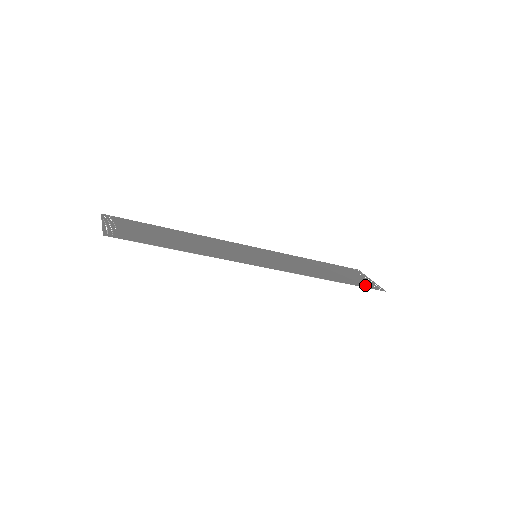
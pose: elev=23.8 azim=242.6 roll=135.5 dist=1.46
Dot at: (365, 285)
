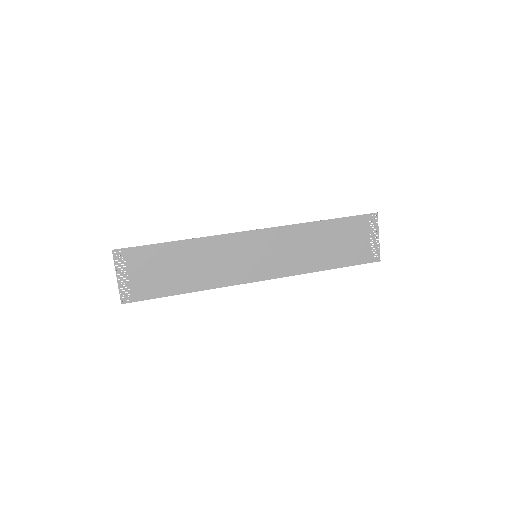
Dot at: (361, 259)
